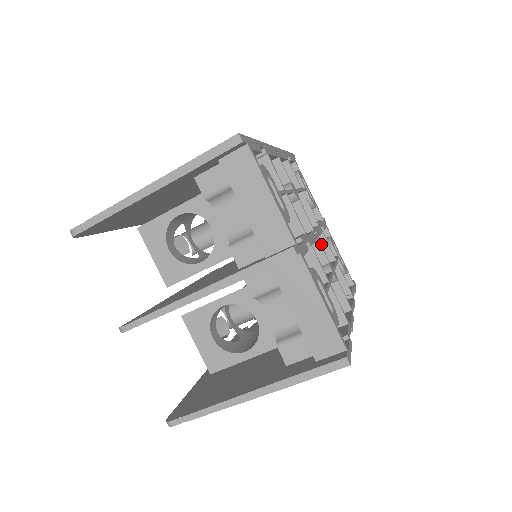
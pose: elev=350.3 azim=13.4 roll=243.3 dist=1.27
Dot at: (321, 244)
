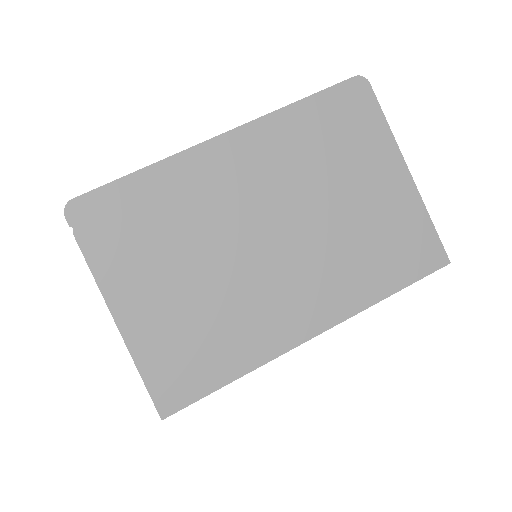
Dot at: occluded
